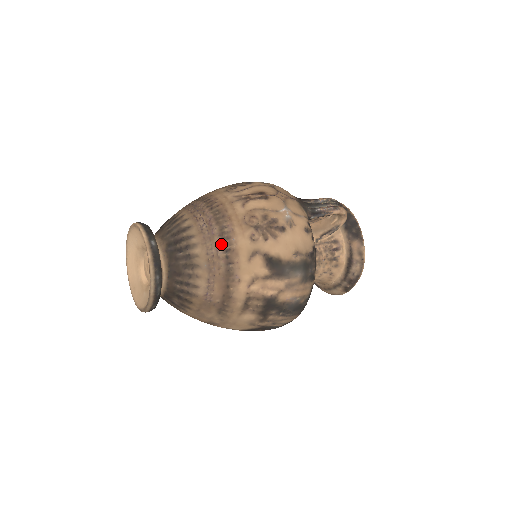
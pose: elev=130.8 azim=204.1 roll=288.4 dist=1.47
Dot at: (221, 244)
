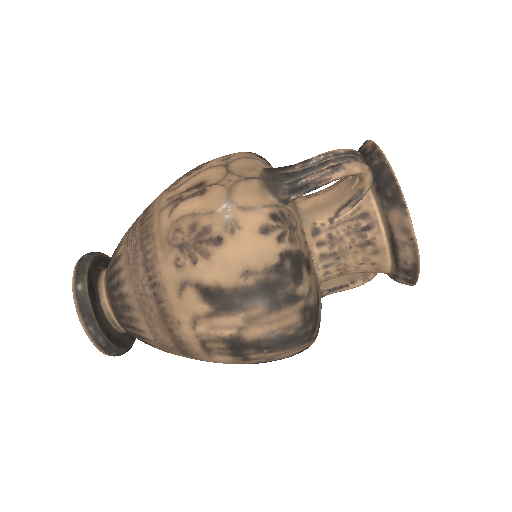
Dot at: (146, 277)
